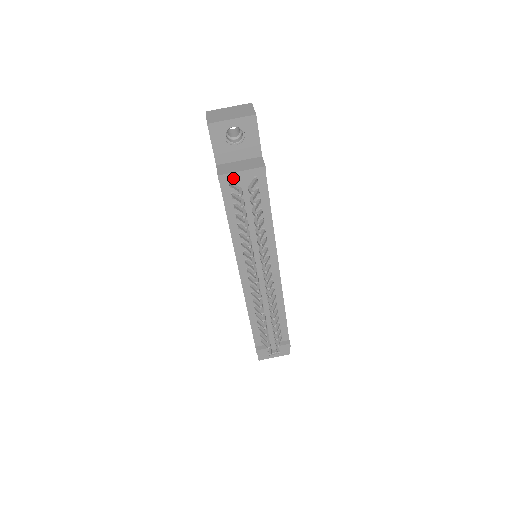
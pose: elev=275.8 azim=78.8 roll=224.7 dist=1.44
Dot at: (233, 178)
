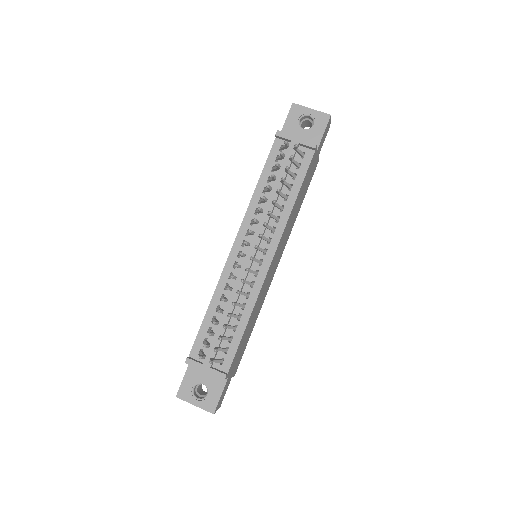
Dot at: occluded
